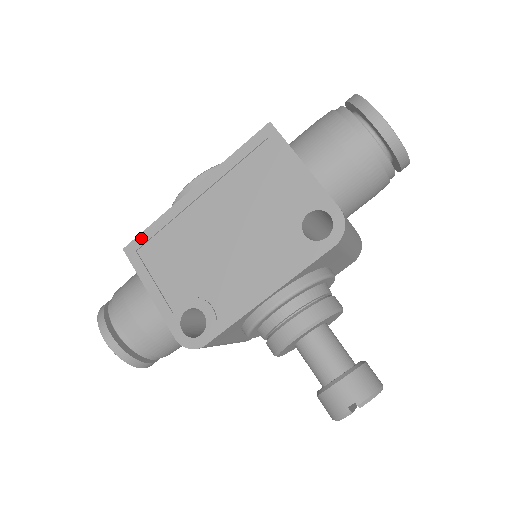
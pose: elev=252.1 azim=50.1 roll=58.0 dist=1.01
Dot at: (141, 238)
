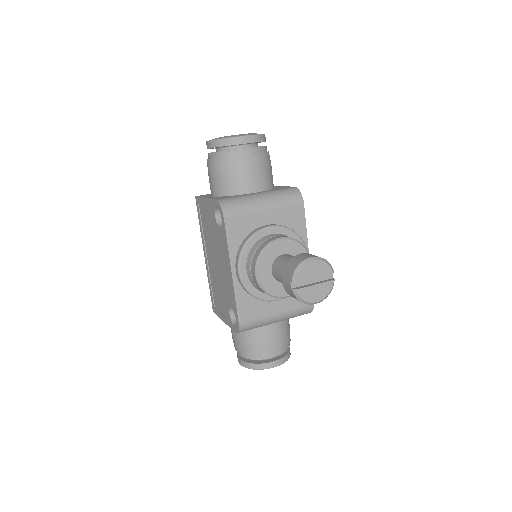
Dot at: (212, 299)
